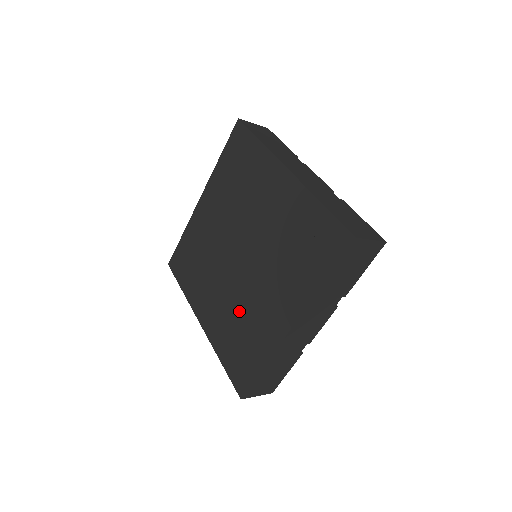
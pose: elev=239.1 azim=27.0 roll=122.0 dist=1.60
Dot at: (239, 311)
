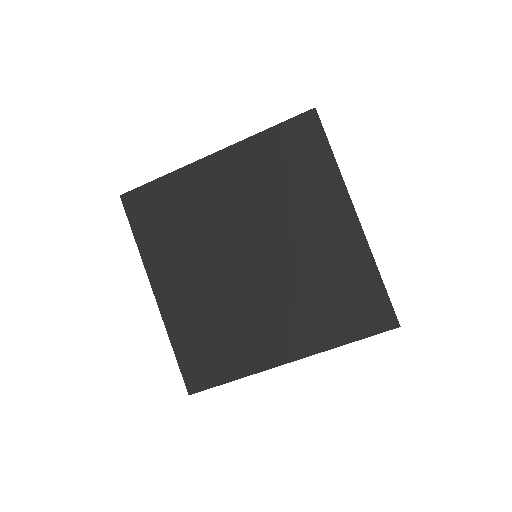
Dot at: (307, 284)
